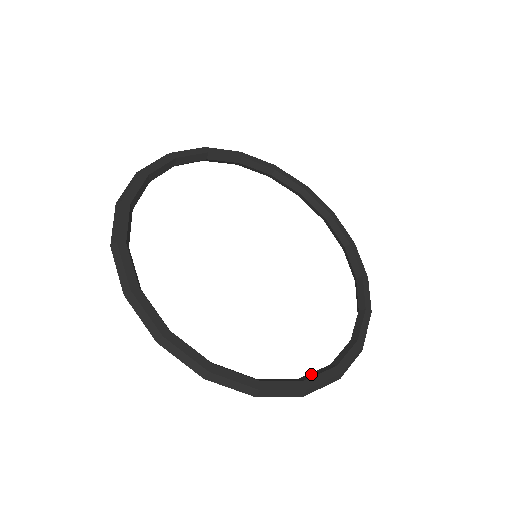
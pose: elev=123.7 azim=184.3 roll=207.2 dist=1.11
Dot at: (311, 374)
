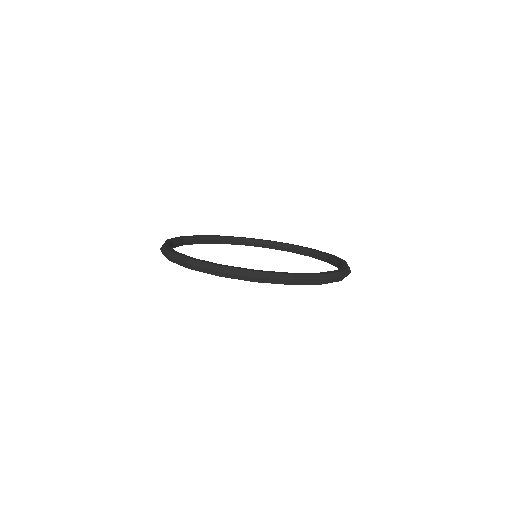
Dot at: occluded
